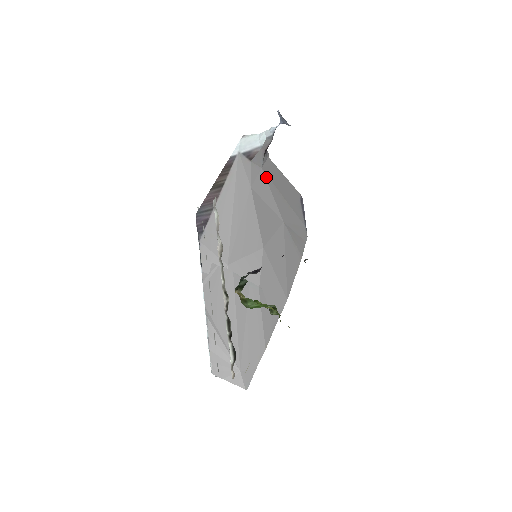
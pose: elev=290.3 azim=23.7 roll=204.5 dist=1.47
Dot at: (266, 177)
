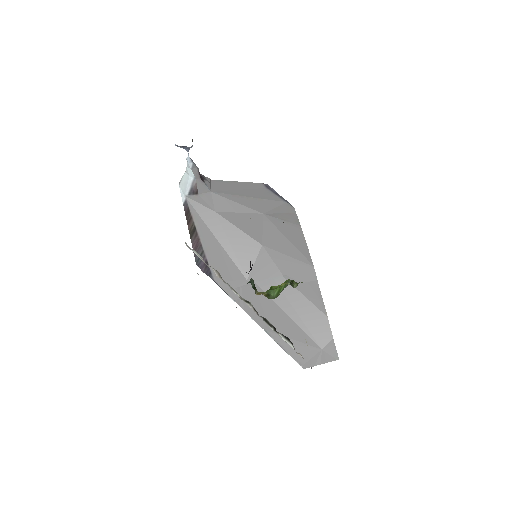
Dot at: (220, 195)
